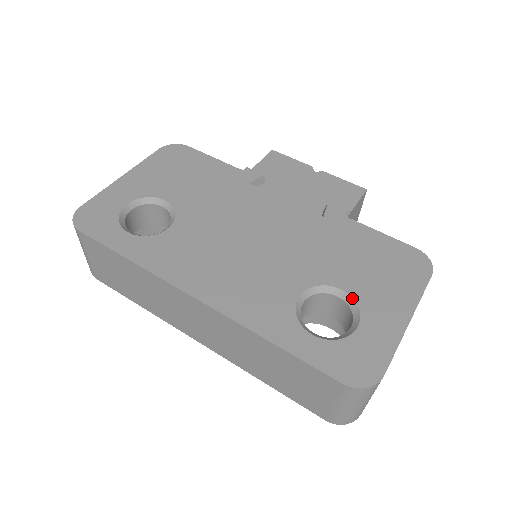
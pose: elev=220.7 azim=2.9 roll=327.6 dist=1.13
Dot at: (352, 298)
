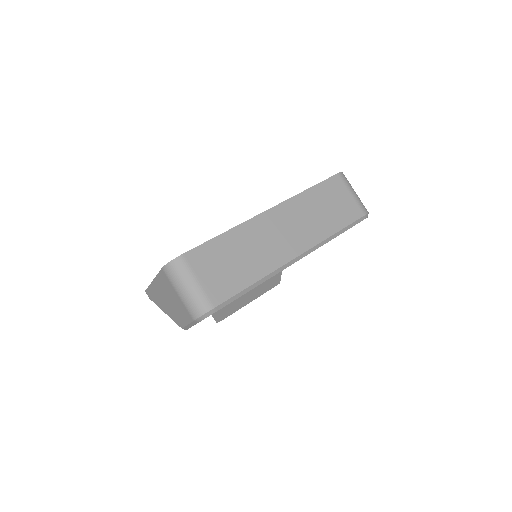
Dot at: occluded
